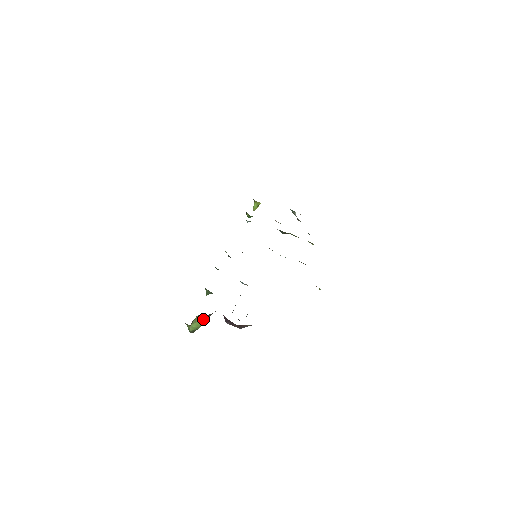
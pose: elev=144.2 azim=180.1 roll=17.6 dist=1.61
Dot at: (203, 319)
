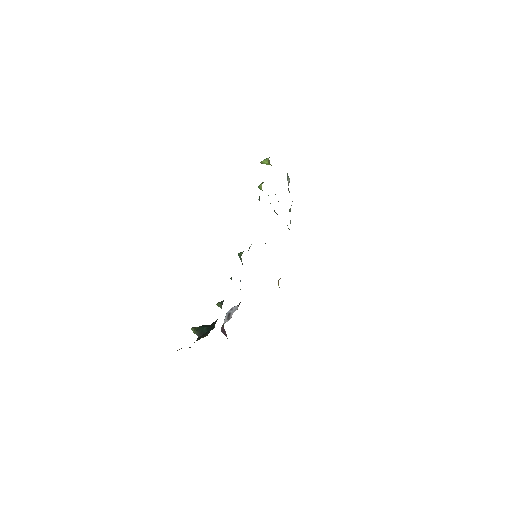
Dot at: occluded
